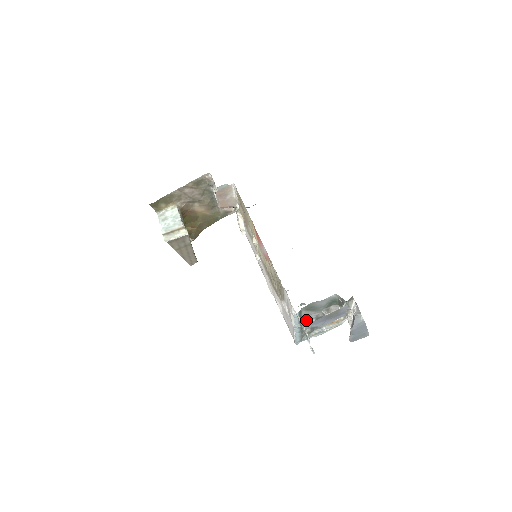
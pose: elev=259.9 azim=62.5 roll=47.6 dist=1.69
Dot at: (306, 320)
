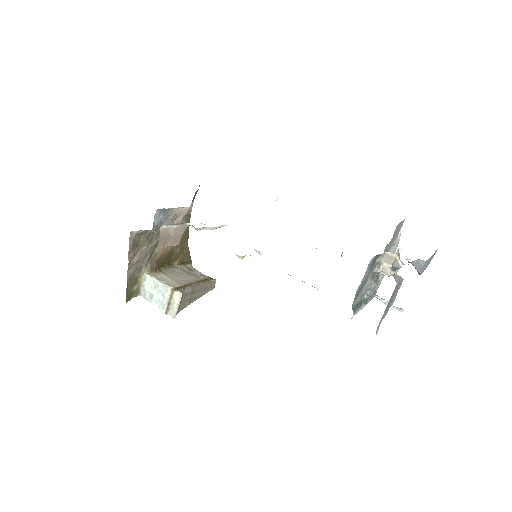
Dot at: (365, 292)
